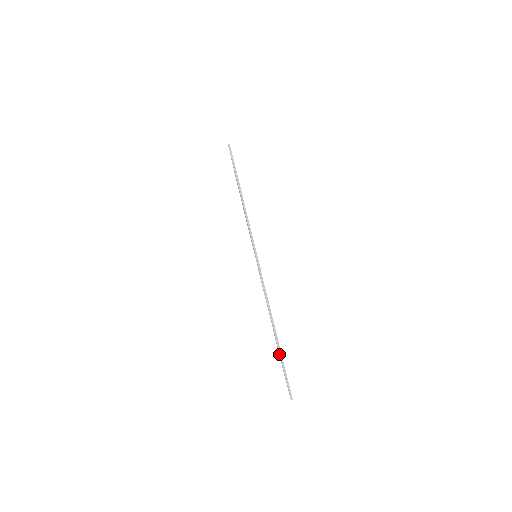
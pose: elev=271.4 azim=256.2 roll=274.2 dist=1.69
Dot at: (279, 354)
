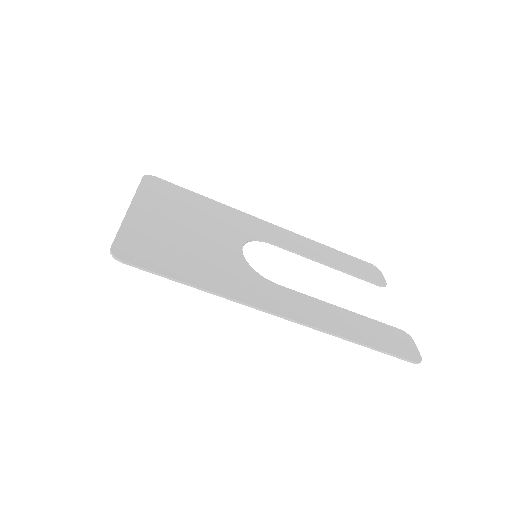
Dot at: occluded
